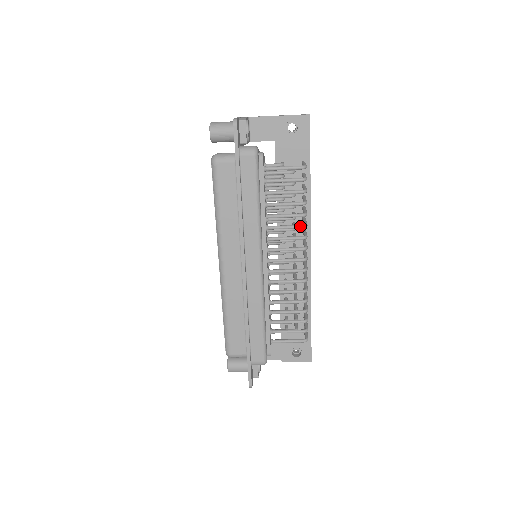
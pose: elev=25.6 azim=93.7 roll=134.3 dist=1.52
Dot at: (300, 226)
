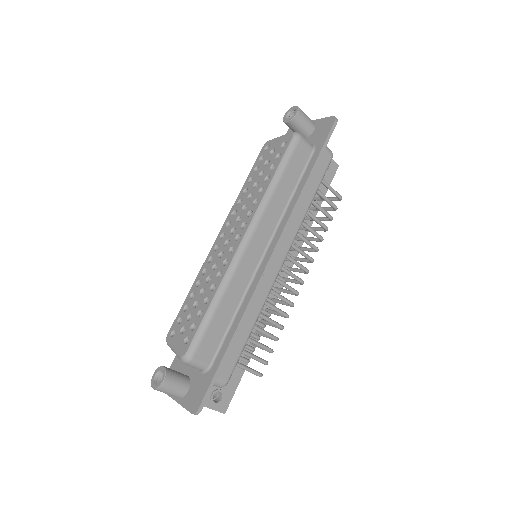
Dot at: (317, 247)
